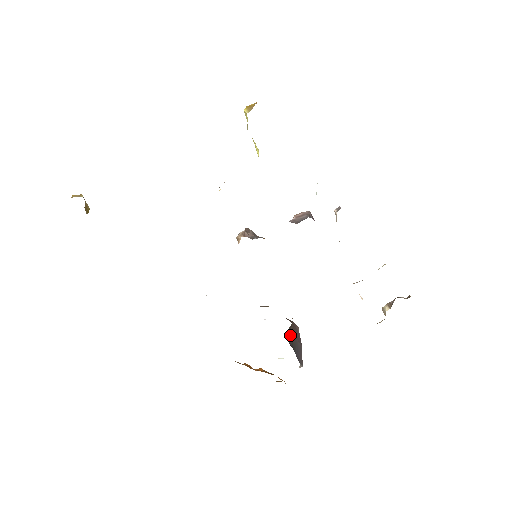
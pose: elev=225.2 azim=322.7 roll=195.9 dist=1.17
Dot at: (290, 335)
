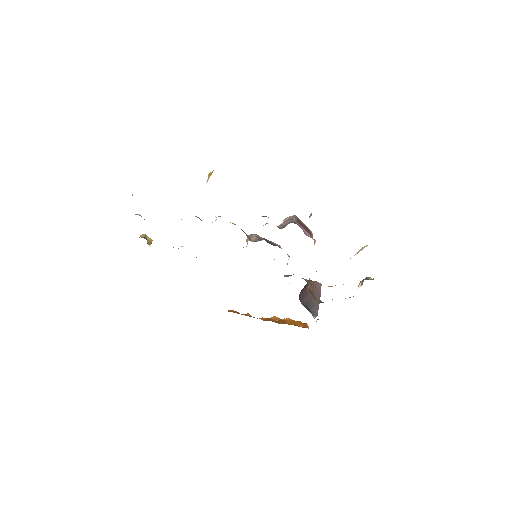
Dot at: (304, 297)
